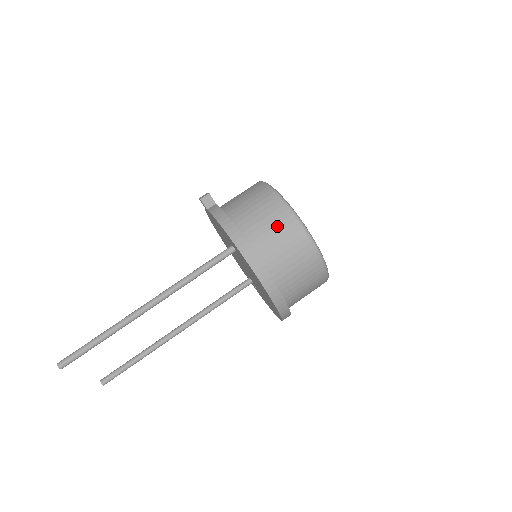
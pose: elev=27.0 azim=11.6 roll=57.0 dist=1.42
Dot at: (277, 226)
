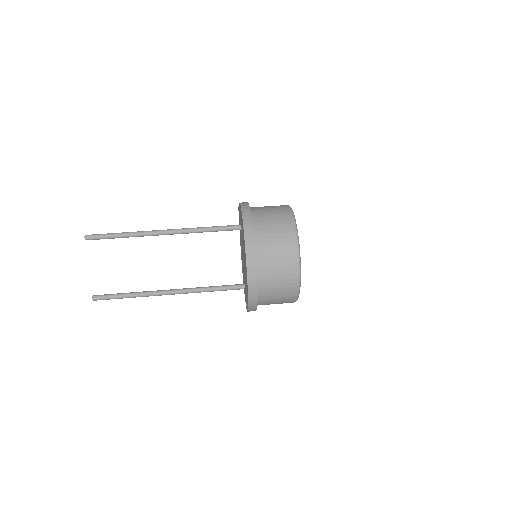
Dot at: (275, 209)
